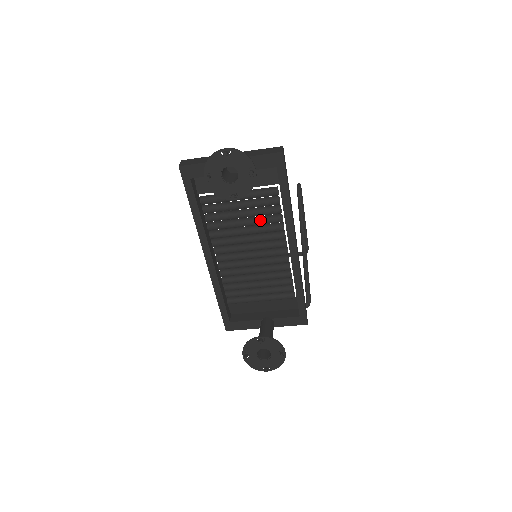
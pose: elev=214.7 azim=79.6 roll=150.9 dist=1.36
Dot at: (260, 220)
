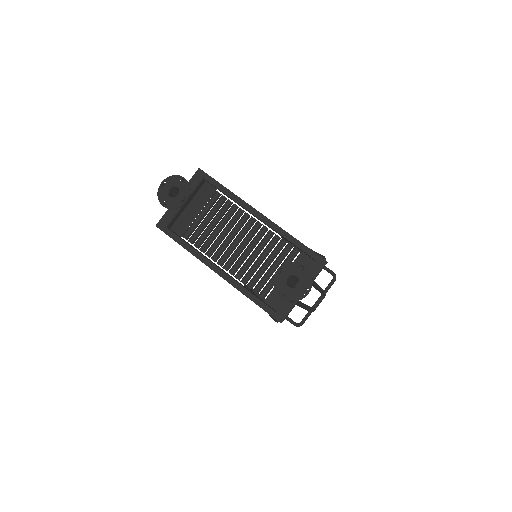
Dot at: (224, 217)
